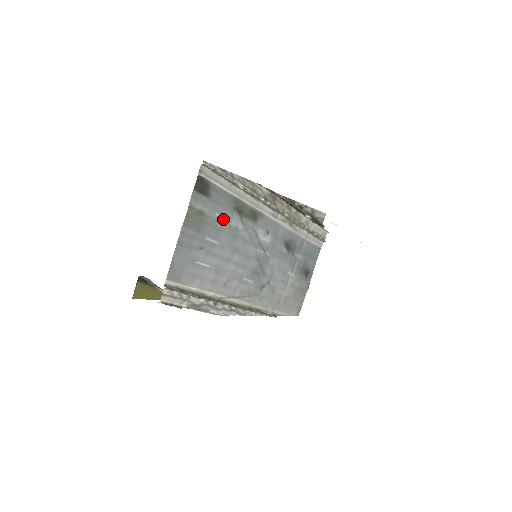
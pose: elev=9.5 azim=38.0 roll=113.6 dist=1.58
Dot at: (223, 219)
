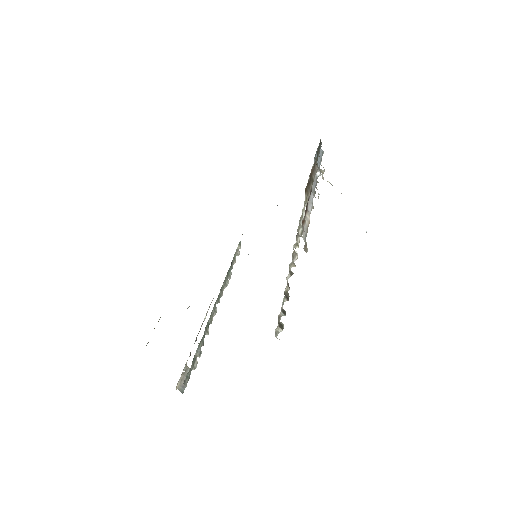
Dot at: occluded
